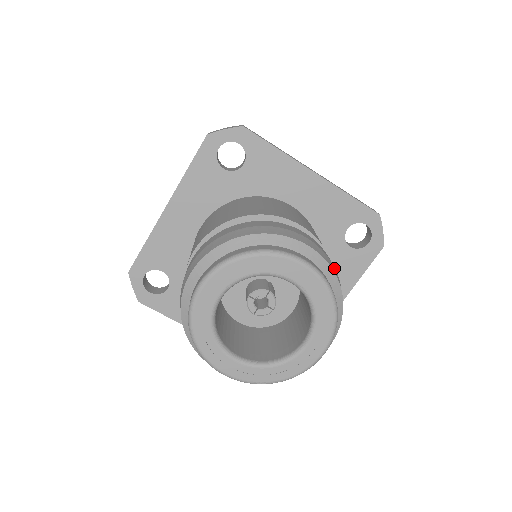
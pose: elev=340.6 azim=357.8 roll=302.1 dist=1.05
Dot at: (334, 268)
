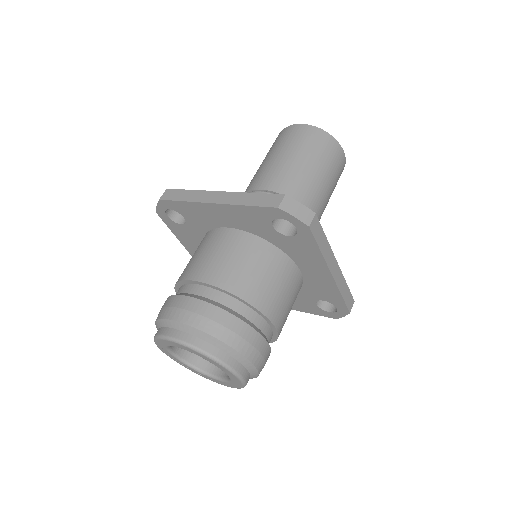
Dot at: occluded
